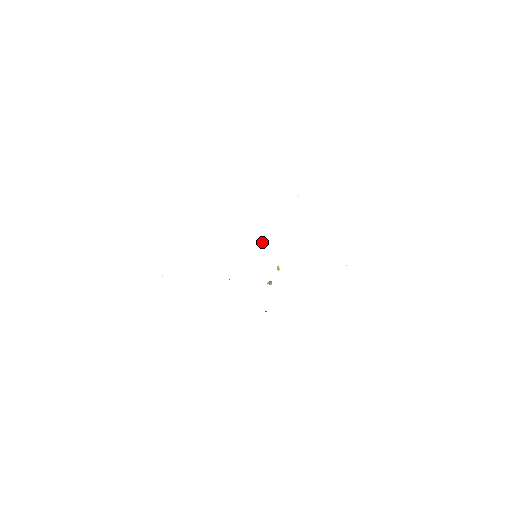
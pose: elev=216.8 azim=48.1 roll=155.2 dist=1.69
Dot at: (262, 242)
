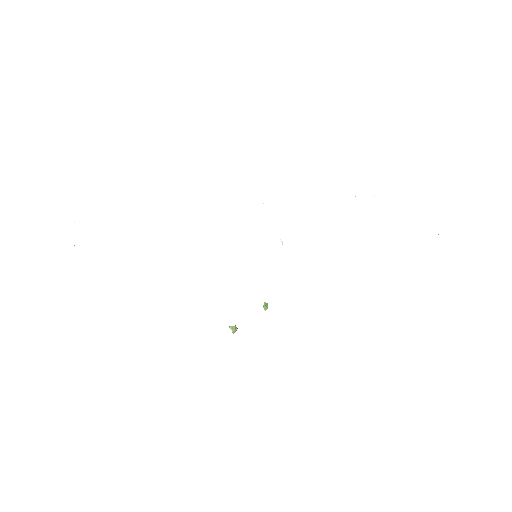
Dot at: (280, 239)
